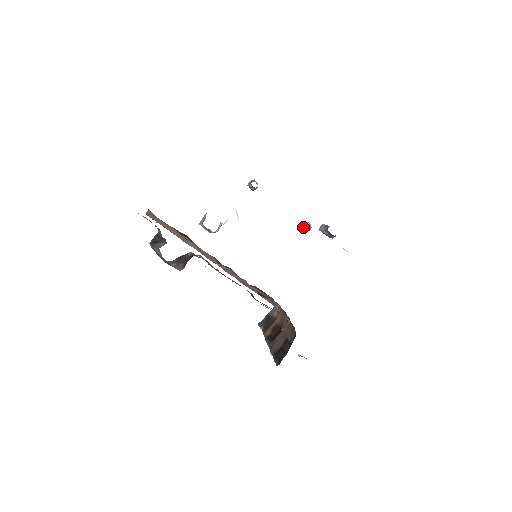
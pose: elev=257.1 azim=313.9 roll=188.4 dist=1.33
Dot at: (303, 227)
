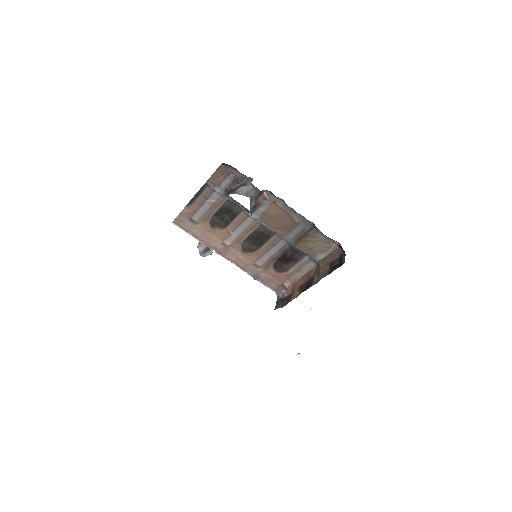
Dot at: occluded
